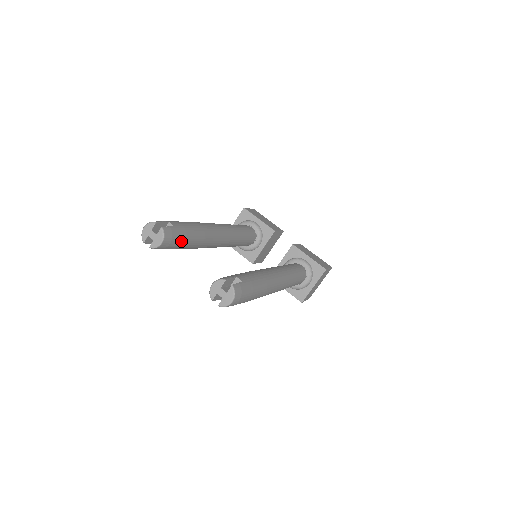
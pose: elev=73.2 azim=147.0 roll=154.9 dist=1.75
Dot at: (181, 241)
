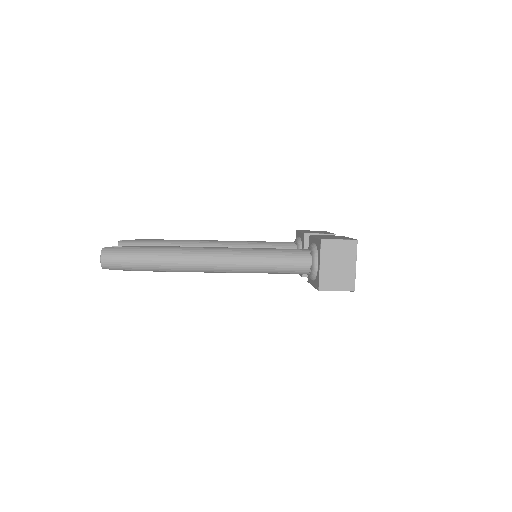
Dot at: occluded
